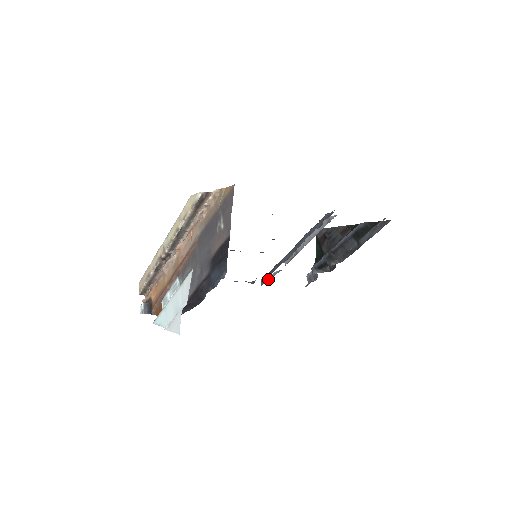
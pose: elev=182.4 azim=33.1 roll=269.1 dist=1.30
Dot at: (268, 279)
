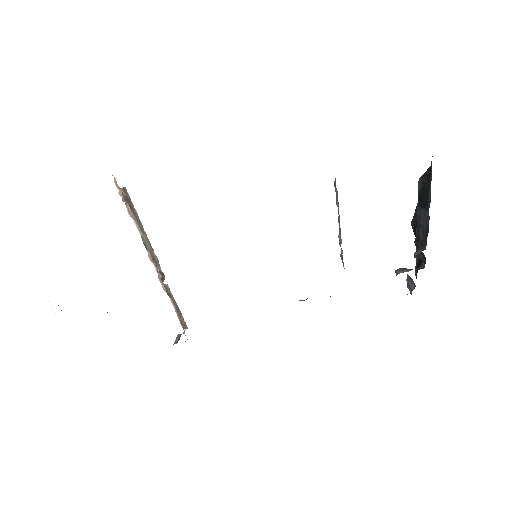
Dot at: occluded
